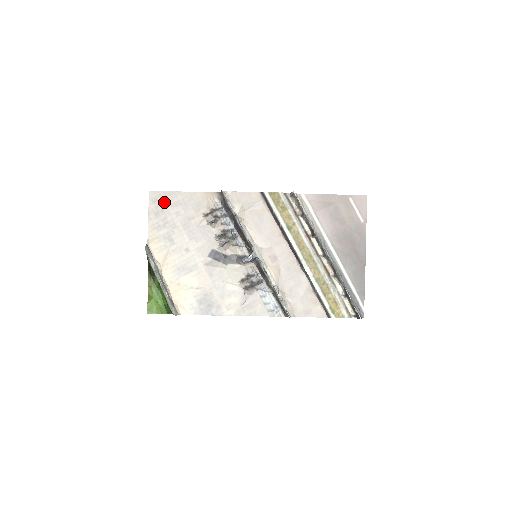
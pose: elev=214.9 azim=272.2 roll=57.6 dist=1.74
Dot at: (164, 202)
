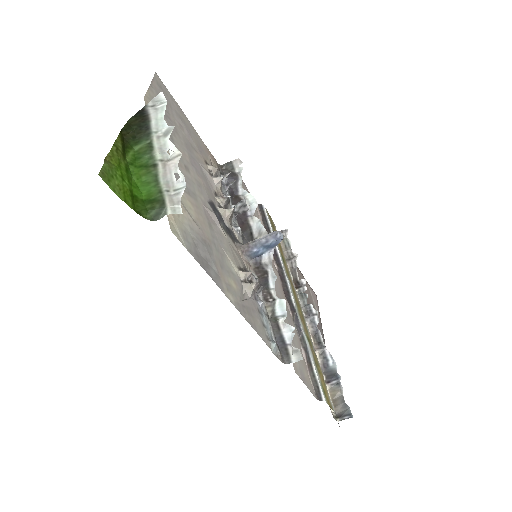
Dot at: (169, 100)
